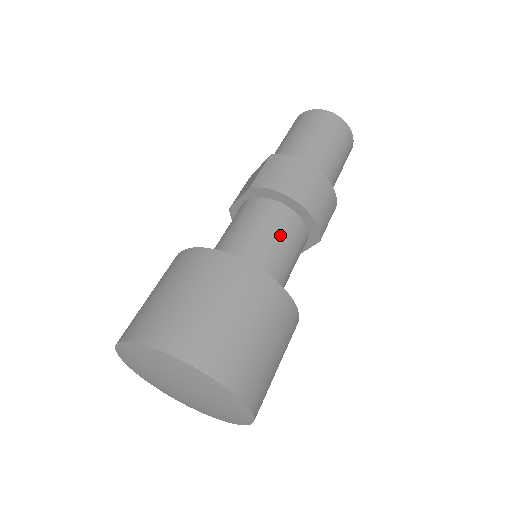
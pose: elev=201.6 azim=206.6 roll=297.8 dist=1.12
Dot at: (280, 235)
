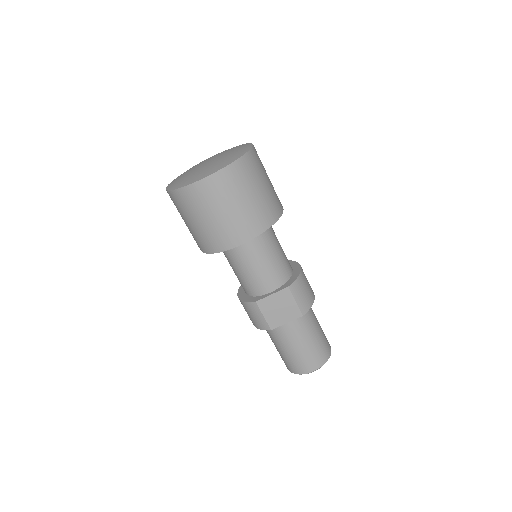
Dot at: (283, 251)
